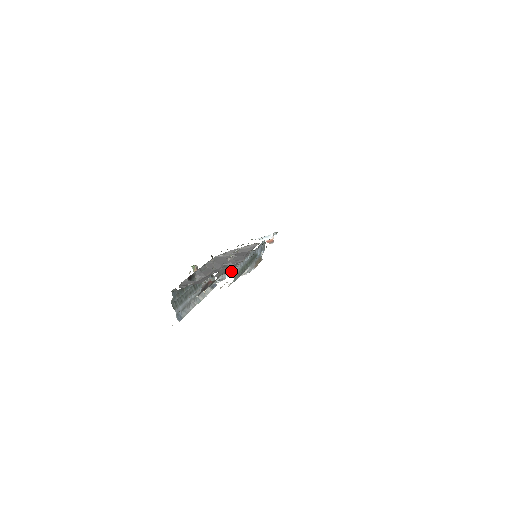
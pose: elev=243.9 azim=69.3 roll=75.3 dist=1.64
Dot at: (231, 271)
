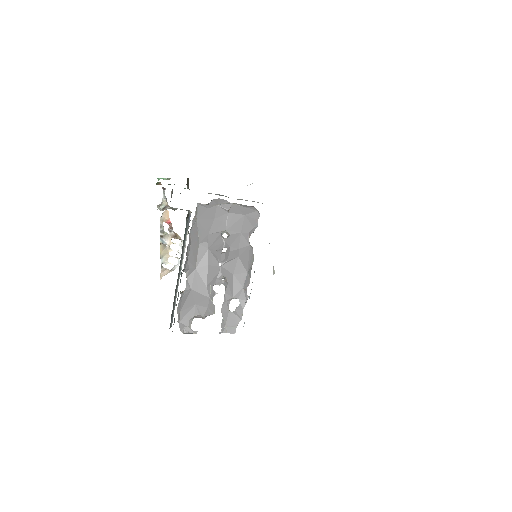
Dot at: occluded
